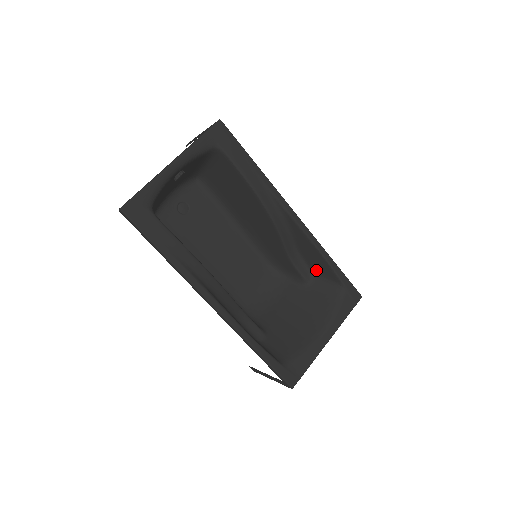
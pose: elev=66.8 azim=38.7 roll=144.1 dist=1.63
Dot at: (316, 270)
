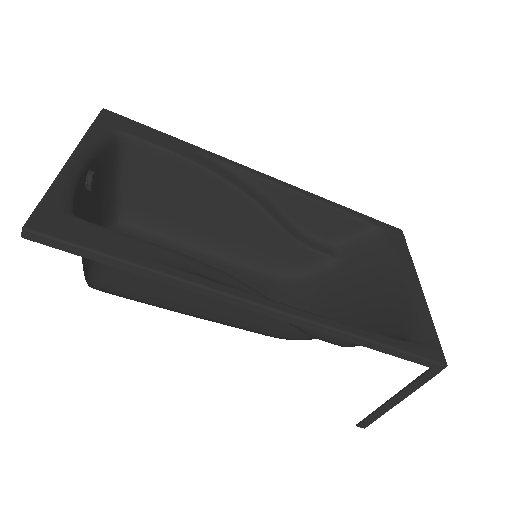
Dot at: (332, 237)
